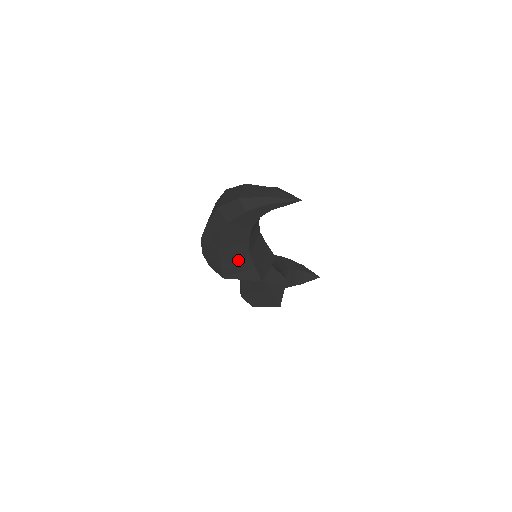
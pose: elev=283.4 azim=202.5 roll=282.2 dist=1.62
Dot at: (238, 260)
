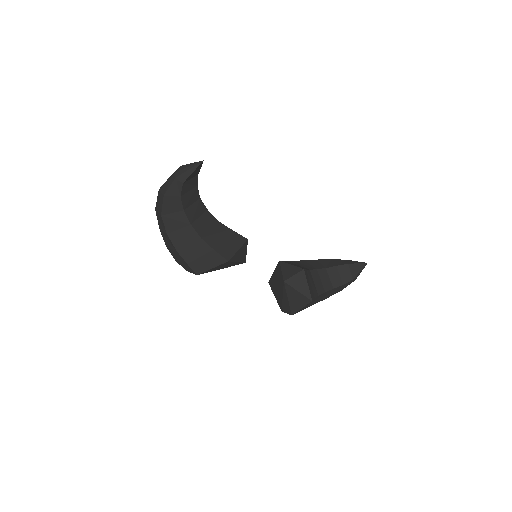
Dot at: (196, 250)
